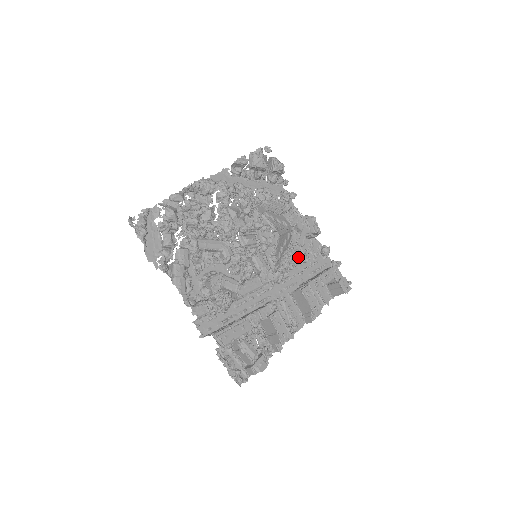
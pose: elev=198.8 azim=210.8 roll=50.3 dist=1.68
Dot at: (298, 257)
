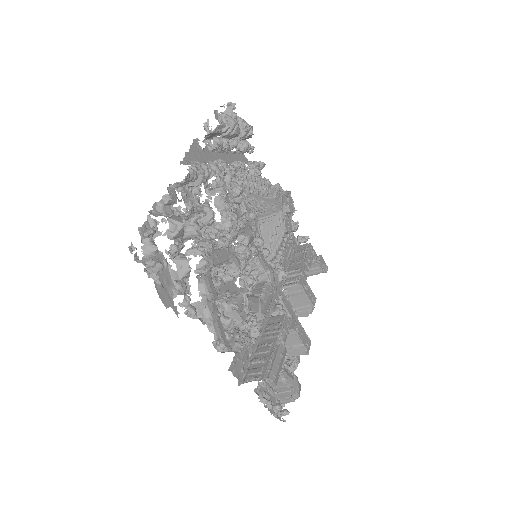
Dot at: occluded
